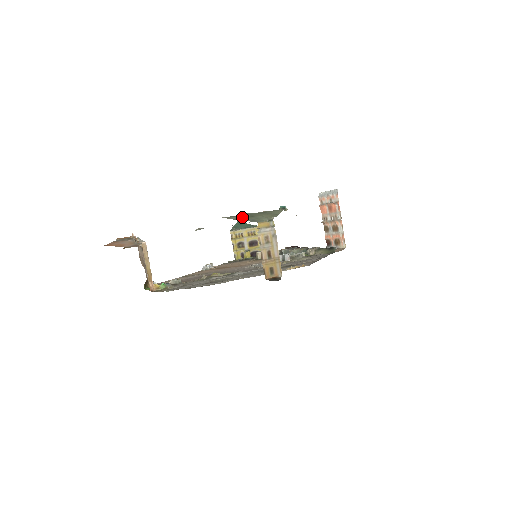
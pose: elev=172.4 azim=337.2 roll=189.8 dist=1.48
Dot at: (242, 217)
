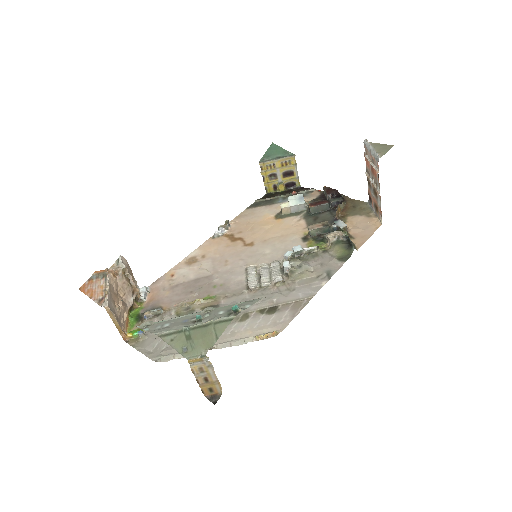
Dot at: (177, 339)
